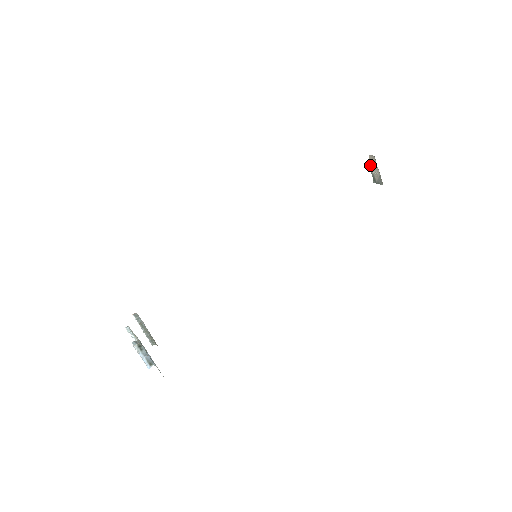
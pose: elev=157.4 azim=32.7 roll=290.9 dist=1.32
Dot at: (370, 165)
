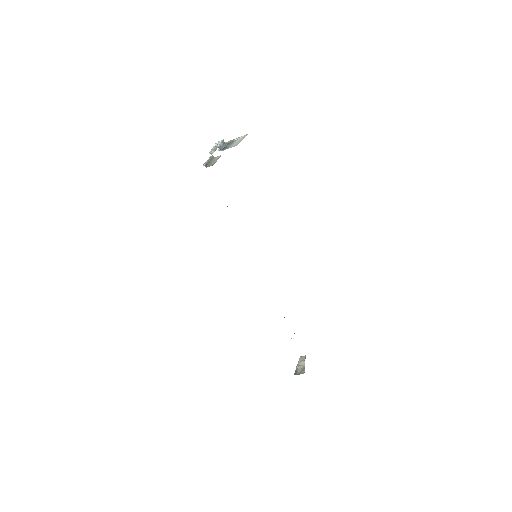
Dot at: (298, 362)
